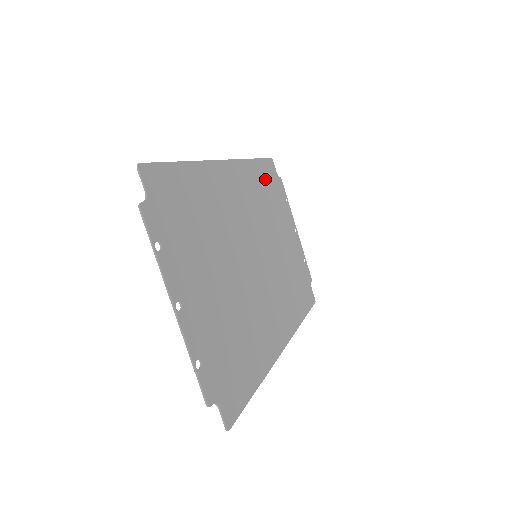
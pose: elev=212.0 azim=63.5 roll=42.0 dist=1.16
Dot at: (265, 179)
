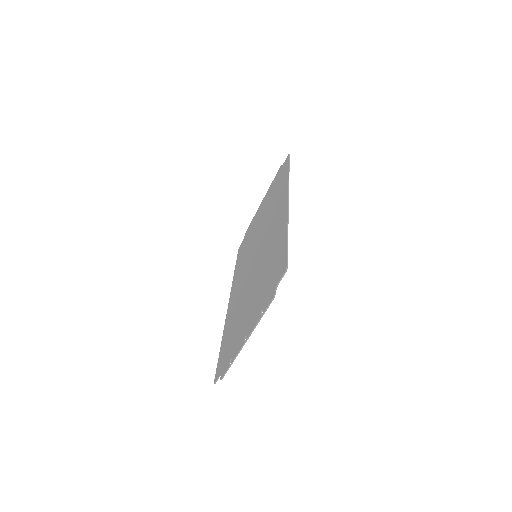
Dot at: occluded
